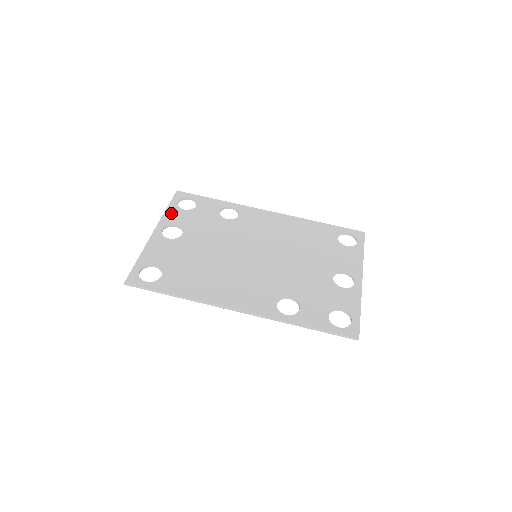
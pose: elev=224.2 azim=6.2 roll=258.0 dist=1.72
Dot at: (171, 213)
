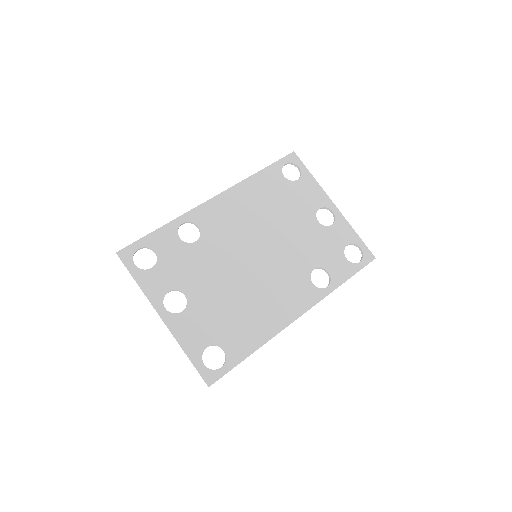
Dot at: (148, 284)
